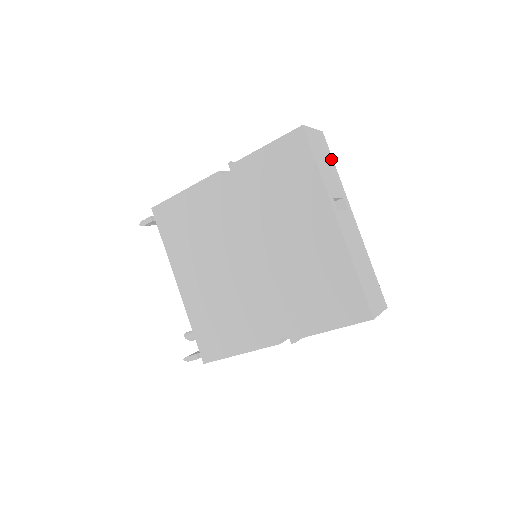
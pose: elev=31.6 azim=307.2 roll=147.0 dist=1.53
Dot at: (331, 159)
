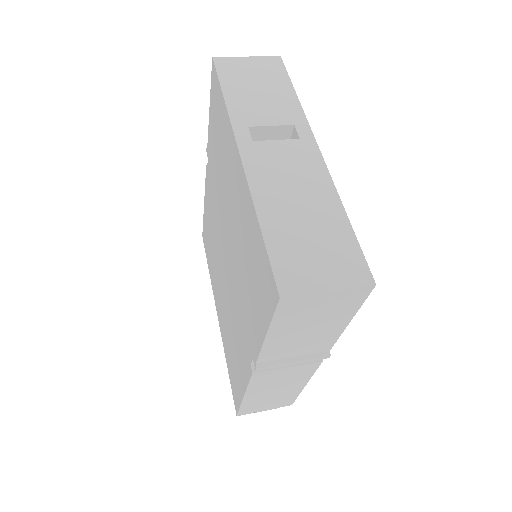
Dot at: (285, 83)
